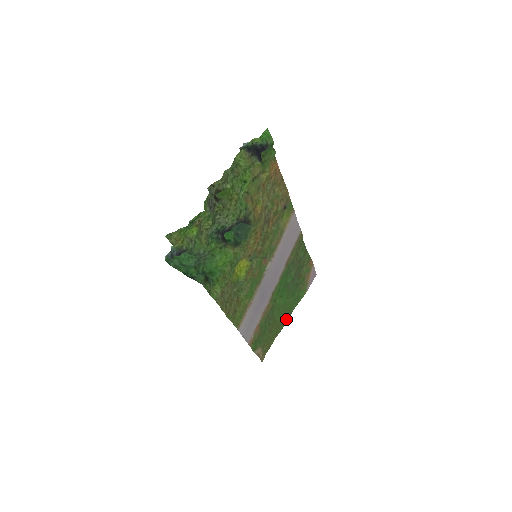
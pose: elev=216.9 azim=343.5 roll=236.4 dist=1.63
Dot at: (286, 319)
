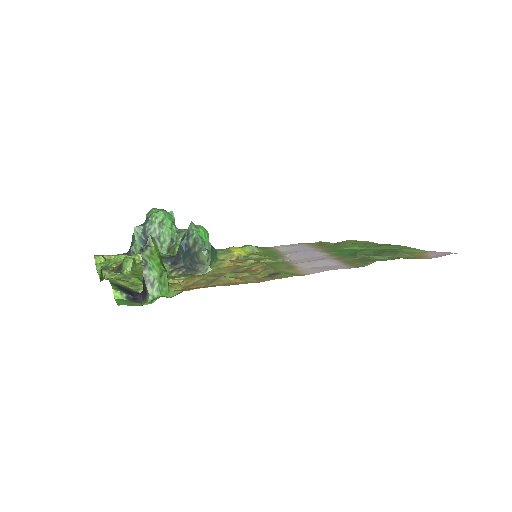
Dot at: (385, 244)
